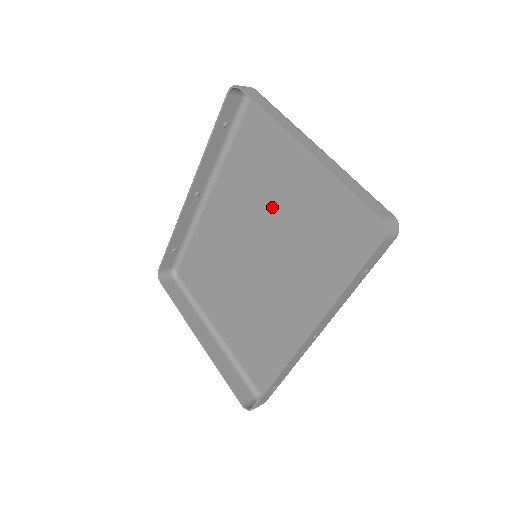
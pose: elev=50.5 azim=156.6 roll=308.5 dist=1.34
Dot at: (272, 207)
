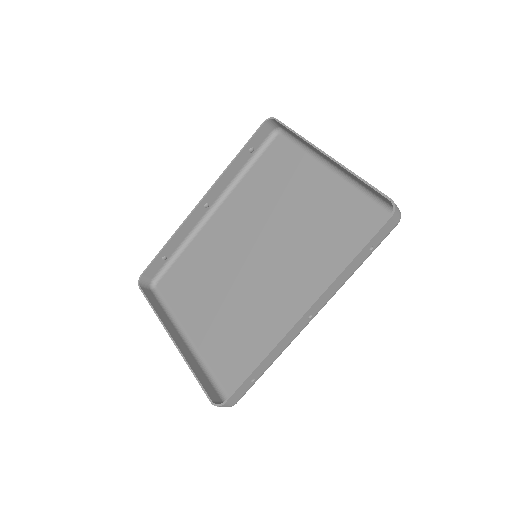
Dot at: (281, 214)
